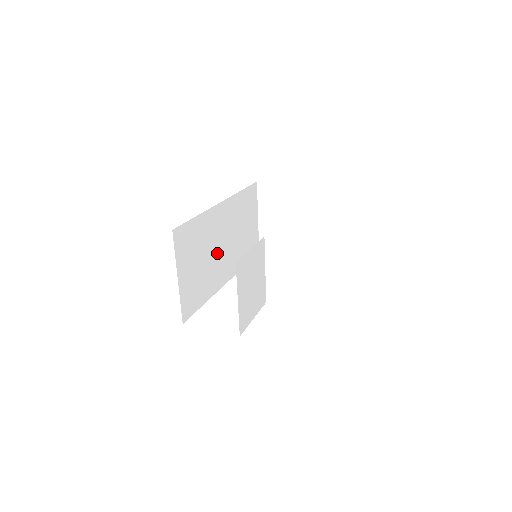
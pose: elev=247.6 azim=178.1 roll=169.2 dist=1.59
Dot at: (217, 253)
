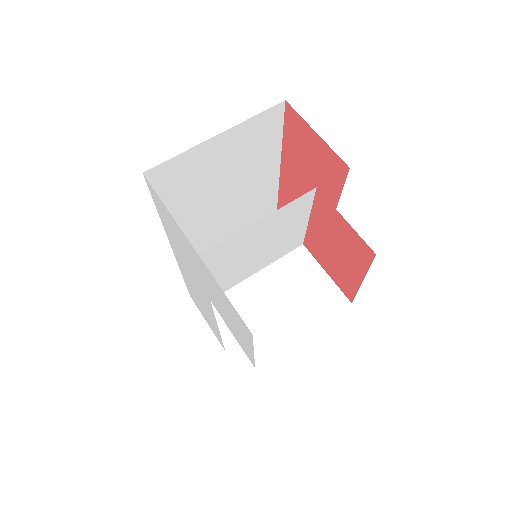
Dot at: (220, 210)
